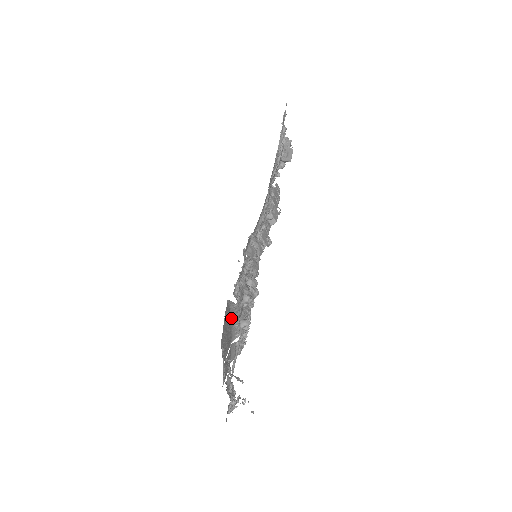
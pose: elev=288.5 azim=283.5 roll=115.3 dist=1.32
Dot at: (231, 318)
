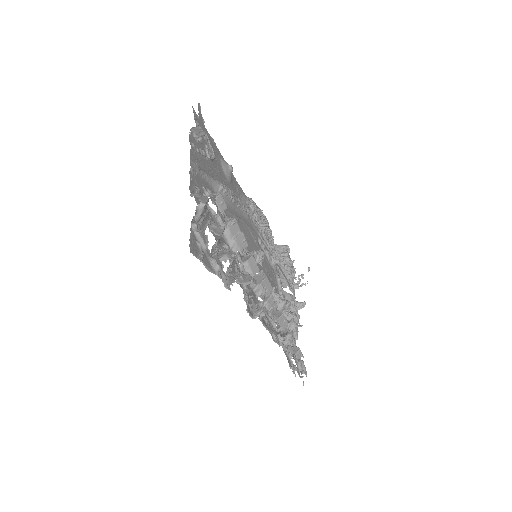
Dot at: occluded
